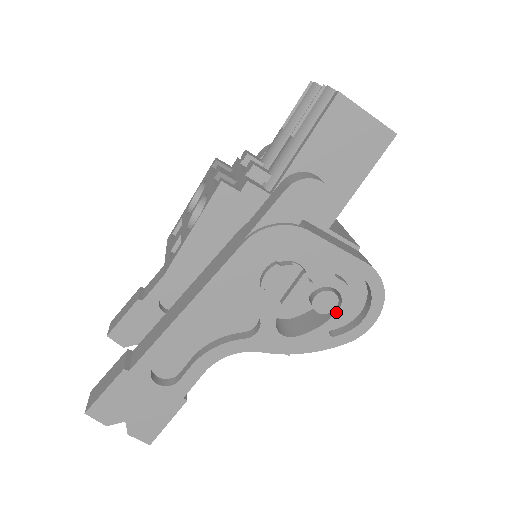
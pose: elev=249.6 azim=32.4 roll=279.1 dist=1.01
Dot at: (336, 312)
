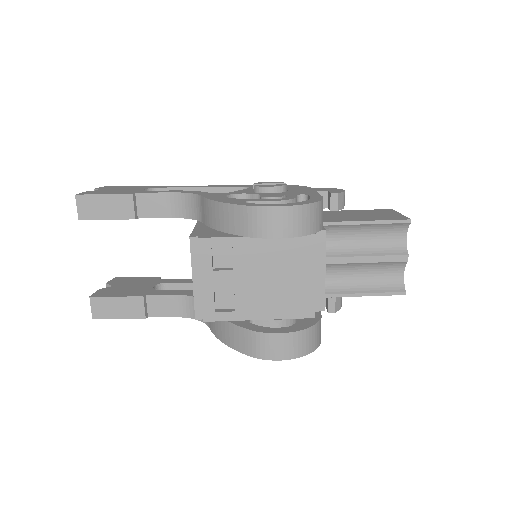
Dot at: (269, 200)
